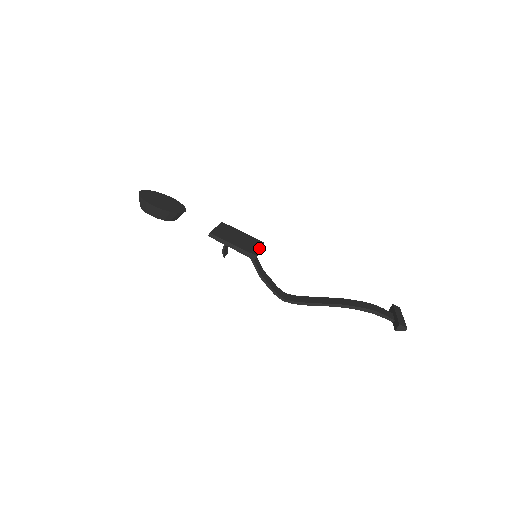
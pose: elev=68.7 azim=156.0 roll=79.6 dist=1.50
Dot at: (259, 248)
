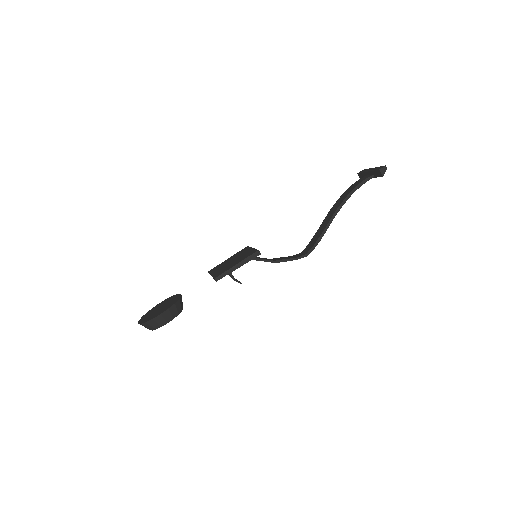
Dot at: (251, 249)
